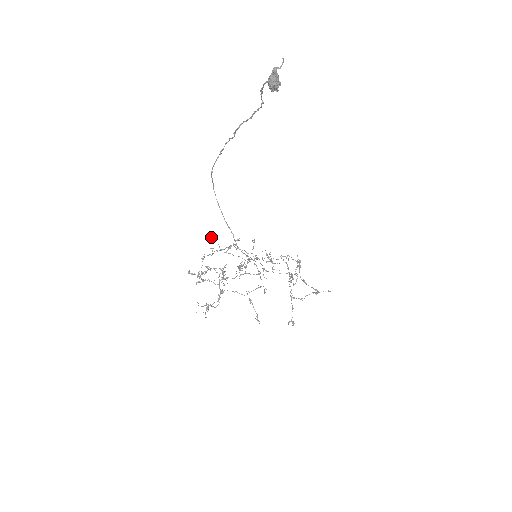
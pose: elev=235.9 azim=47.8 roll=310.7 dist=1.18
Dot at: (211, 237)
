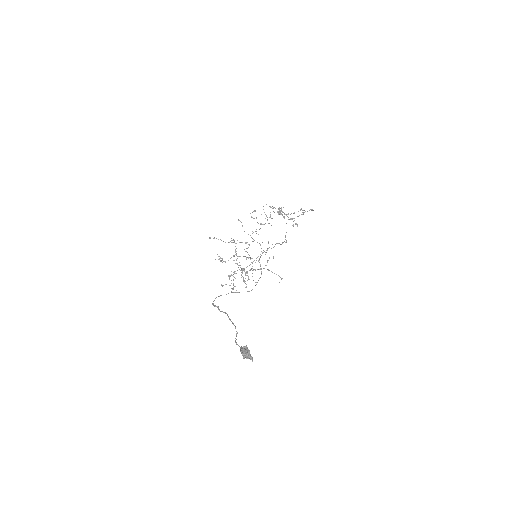
Dot at: (210, 238)
